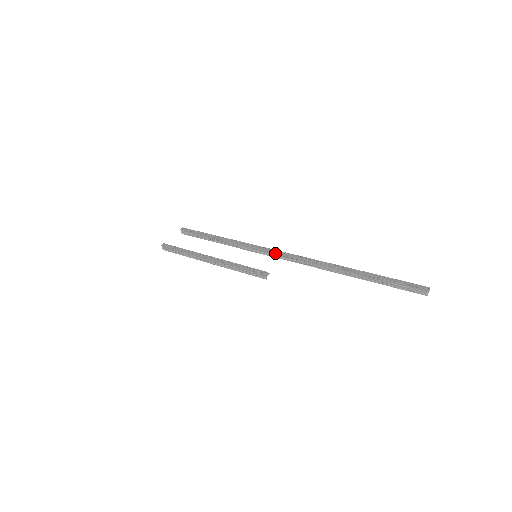
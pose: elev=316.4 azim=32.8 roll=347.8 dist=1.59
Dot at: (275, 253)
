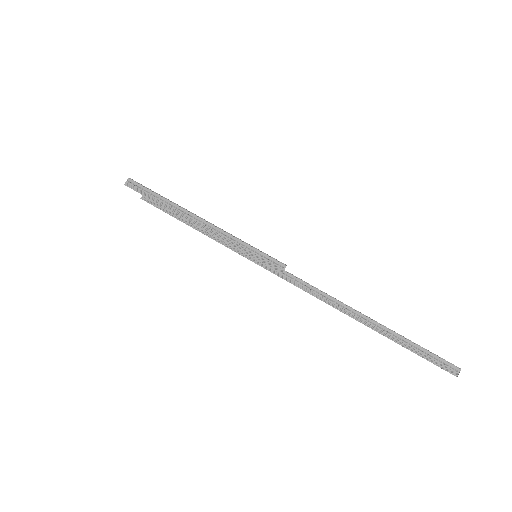
Dot at: occluded
